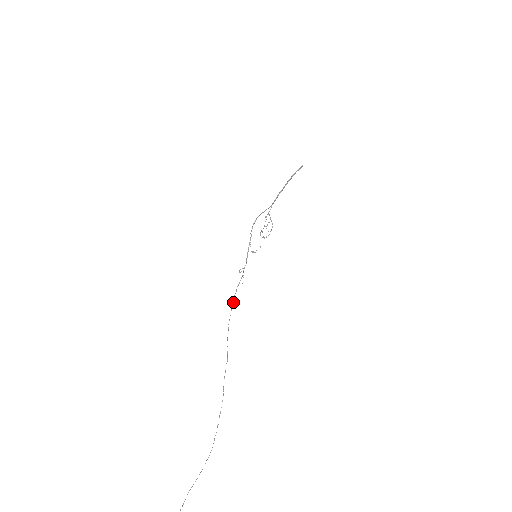
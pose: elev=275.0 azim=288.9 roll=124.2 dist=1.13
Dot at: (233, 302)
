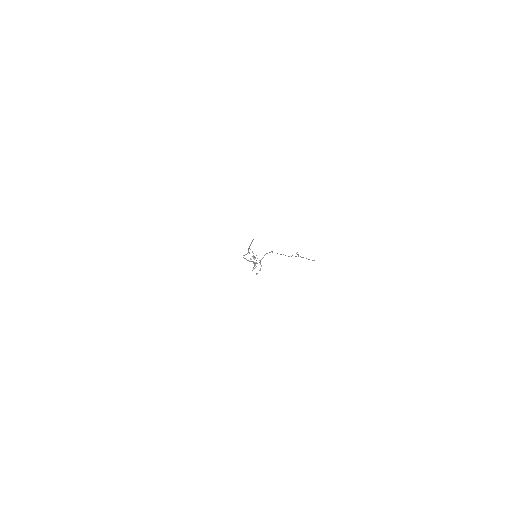
Dot at: (257, 263)
